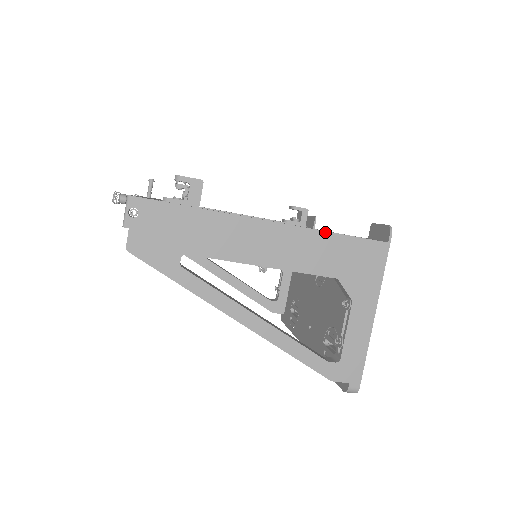
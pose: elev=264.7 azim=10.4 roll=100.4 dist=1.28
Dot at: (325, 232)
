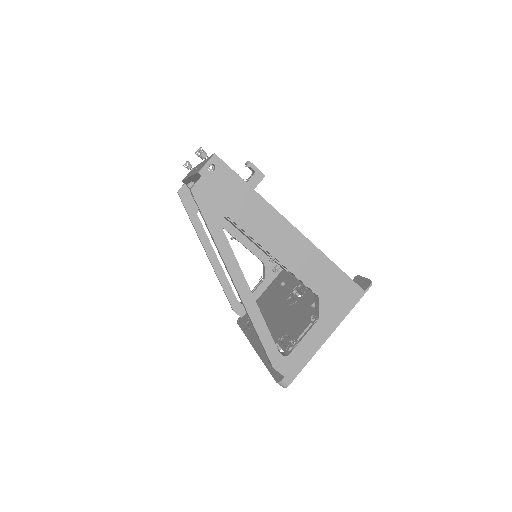
Dot at: (328, 259)
